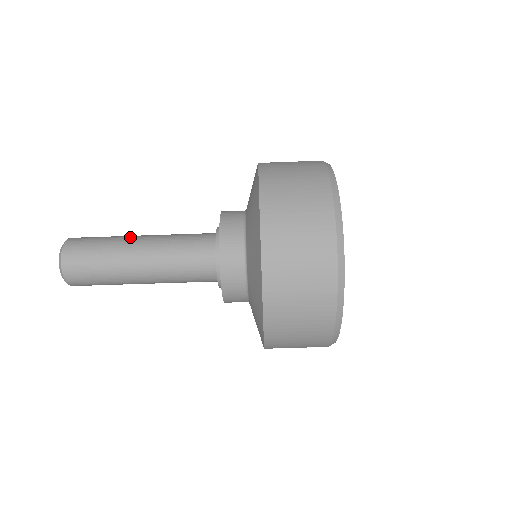
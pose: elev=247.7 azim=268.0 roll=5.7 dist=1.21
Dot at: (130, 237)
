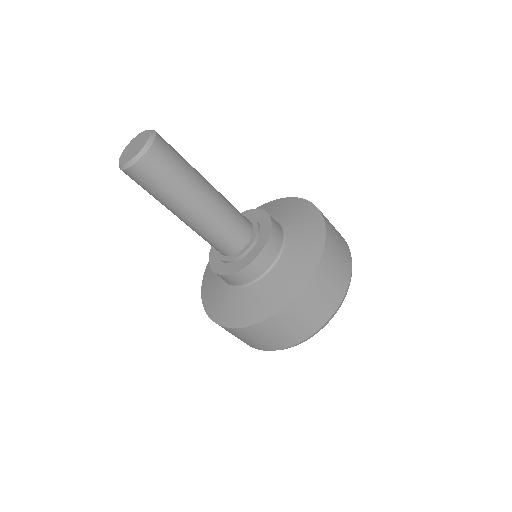
Dot at: (197, 192)
